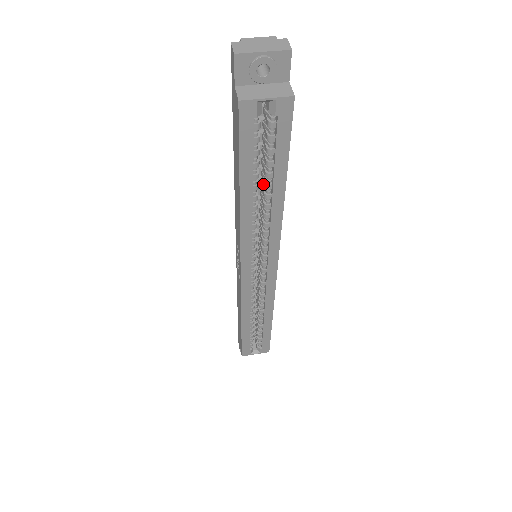
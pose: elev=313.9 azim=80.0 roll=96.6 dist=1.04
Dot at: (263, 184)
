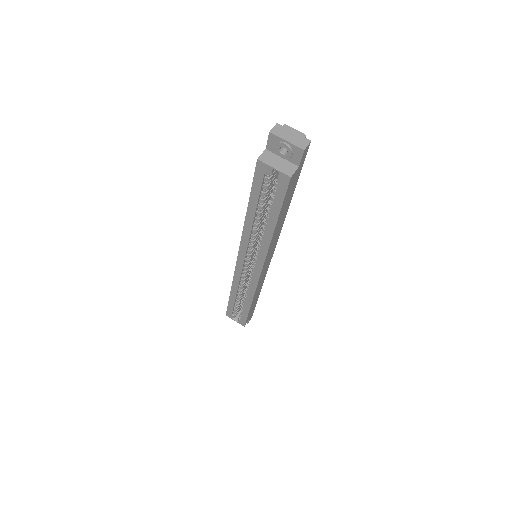
Dot at: occluded
